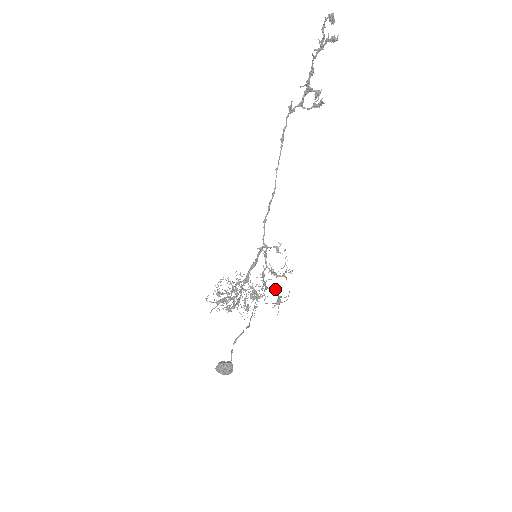
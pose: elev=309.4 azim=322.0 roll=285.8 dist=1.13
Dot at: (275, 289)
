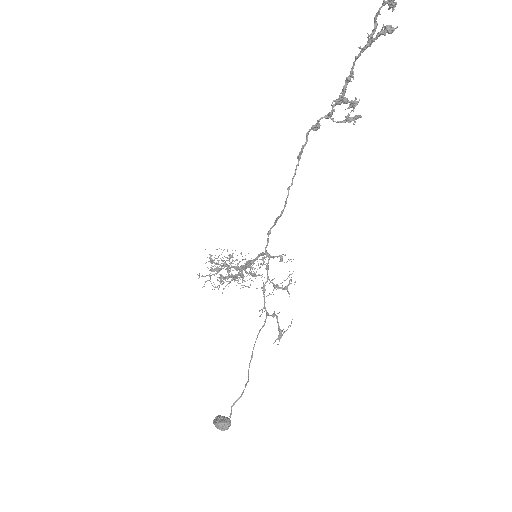
Dot at: (277, 321)
